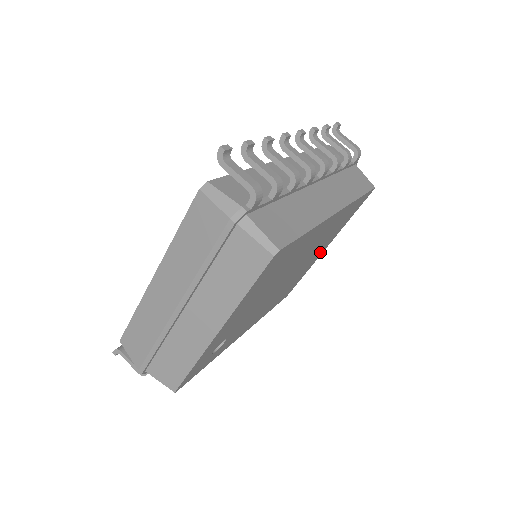
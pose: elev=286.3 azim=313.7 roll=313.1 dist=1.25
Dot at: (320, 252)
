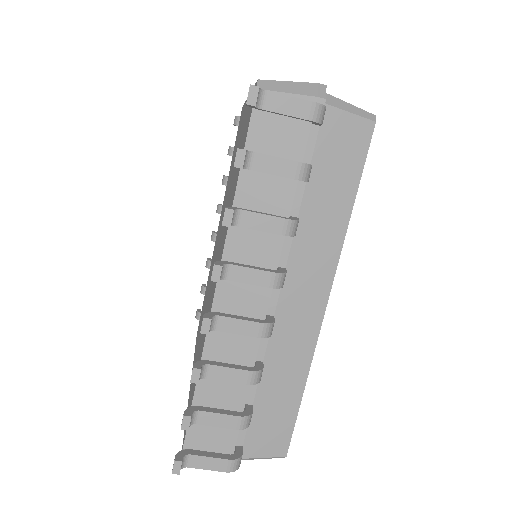
Dot at: occluded
